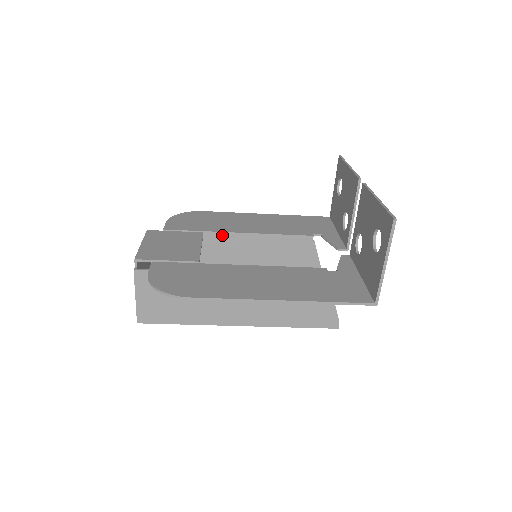
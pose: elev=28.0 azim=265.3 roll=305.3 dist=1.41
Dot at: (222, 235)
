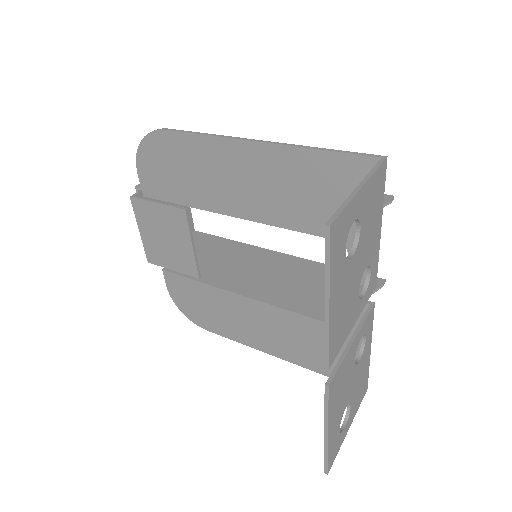
Dot at: (208, 208)
